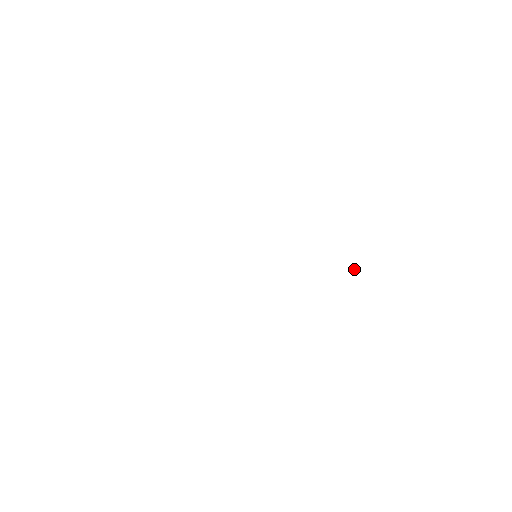
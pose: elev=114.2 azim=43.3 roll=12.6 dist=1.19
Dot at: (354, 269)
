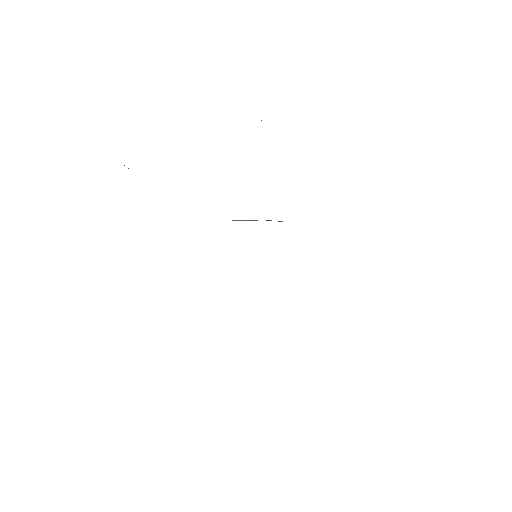
Dot at: occluded
